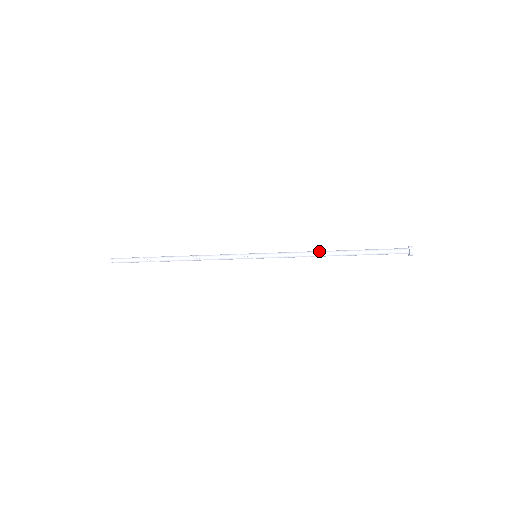
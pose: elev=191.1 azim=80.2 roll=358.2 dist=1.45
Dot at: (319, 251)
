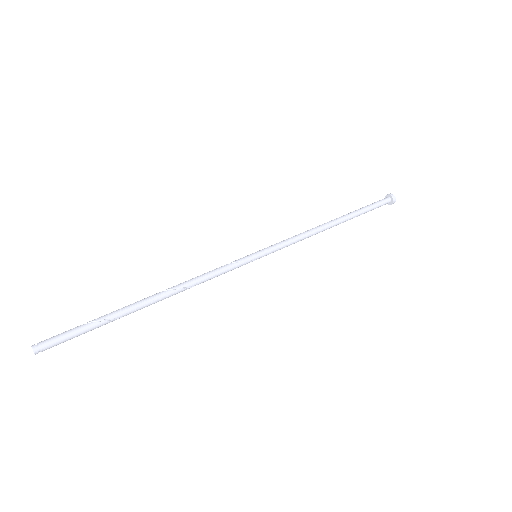
Dot at: (320, 226)
